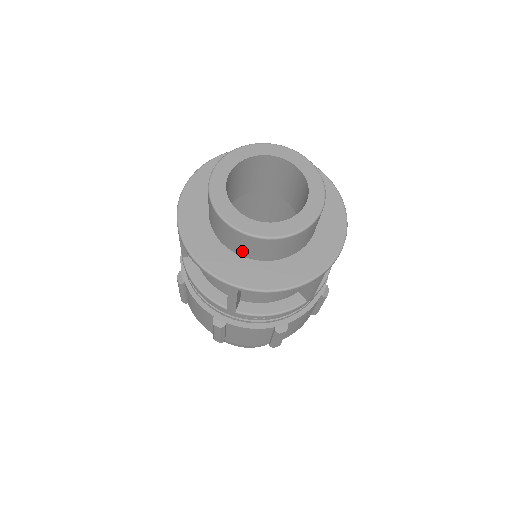
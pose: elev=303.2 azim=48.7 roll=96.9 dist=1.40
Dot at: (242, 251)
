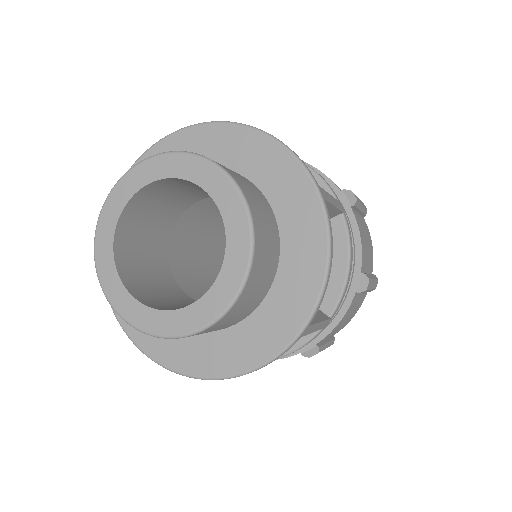
Dot at: occluded
